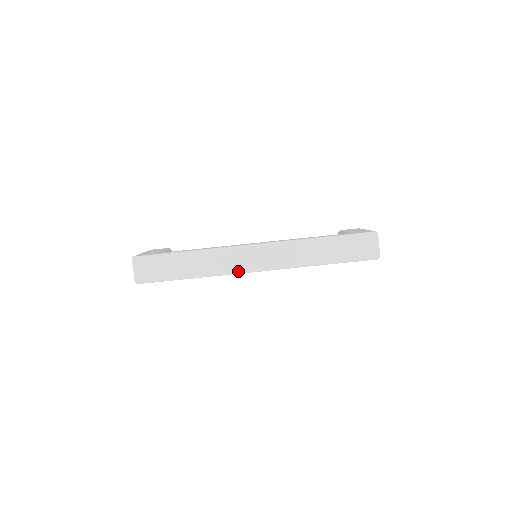
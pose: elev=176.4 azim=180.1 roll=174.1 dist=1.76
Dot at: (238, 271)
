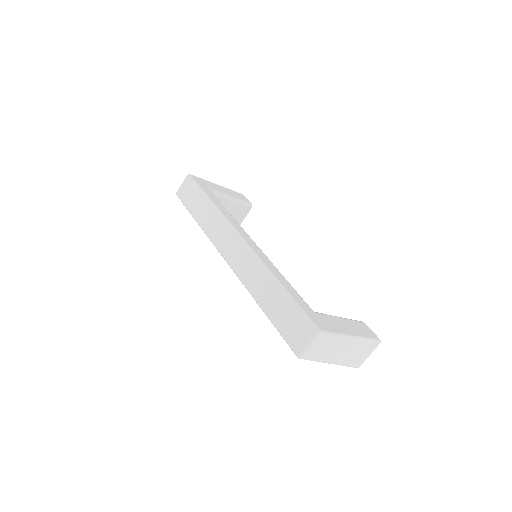
Dot at: (217, 246)
